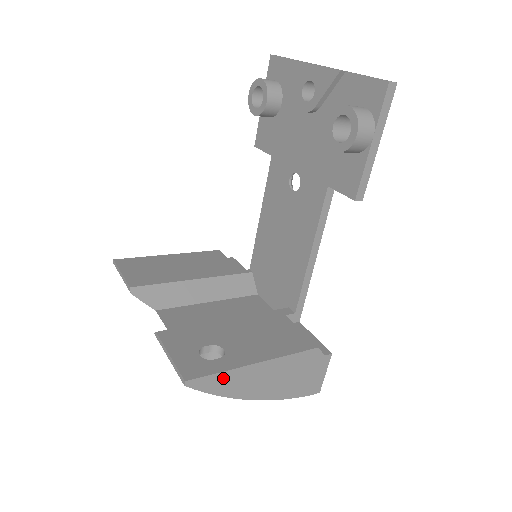
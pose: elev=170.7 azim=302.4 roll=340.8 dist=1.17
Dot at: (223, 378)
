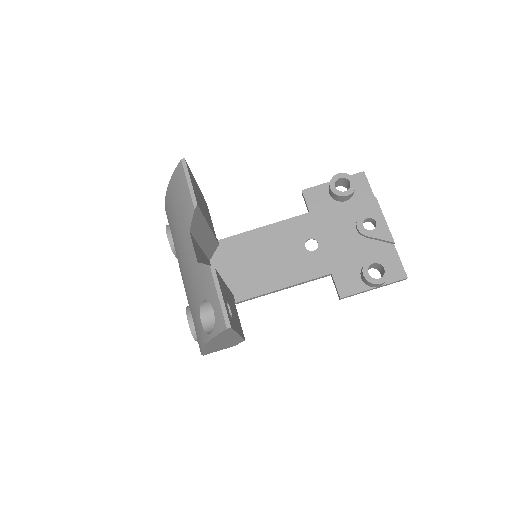
Dot at: (229, 333)
